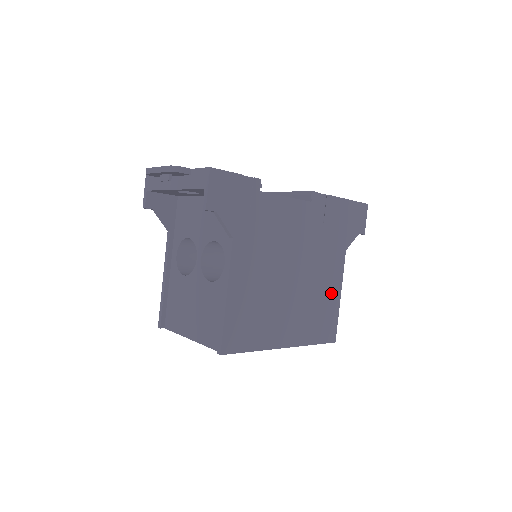
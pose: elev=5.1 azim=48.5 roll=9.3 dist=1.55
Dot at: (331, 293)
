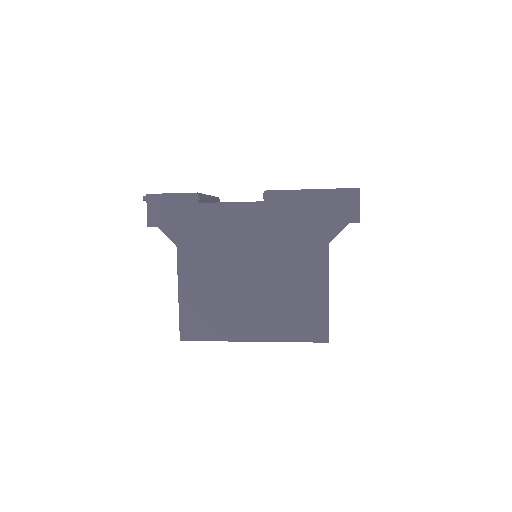
Dot at: (312, 290)
